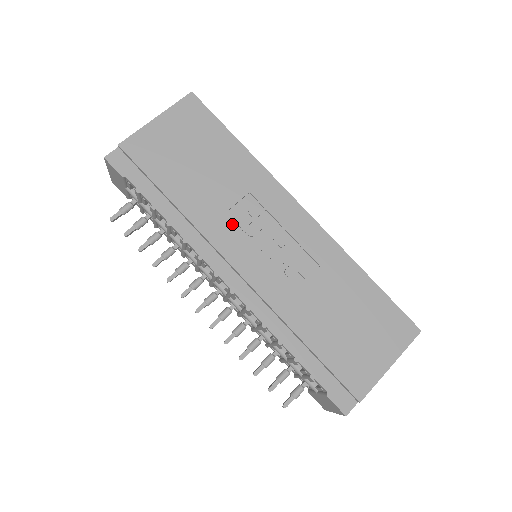
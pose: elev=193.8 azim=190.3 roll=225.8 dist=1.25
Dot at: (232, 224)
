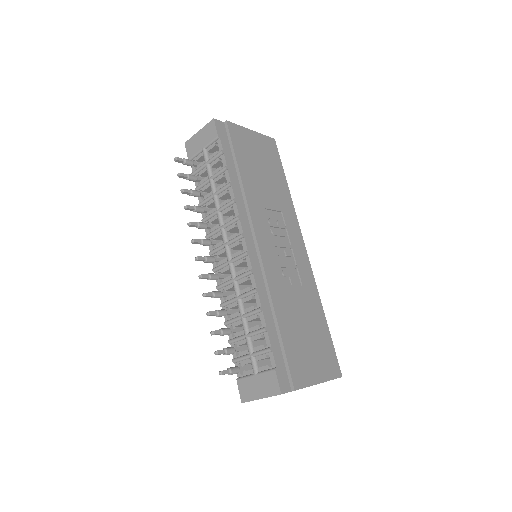
Dot at: (266, 217)
